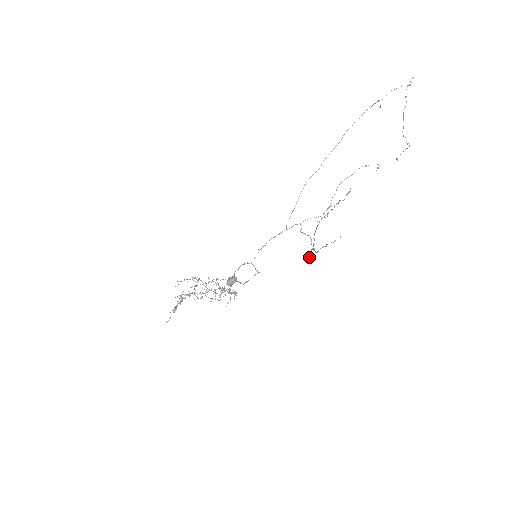
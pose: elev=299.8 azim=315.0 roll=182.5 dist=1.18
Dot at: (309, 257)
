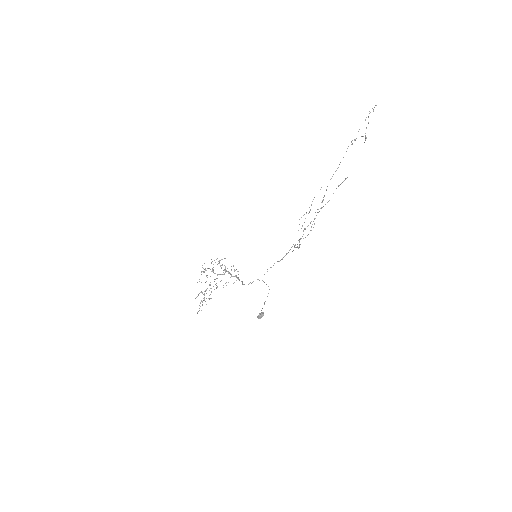
Dot at: occluded
